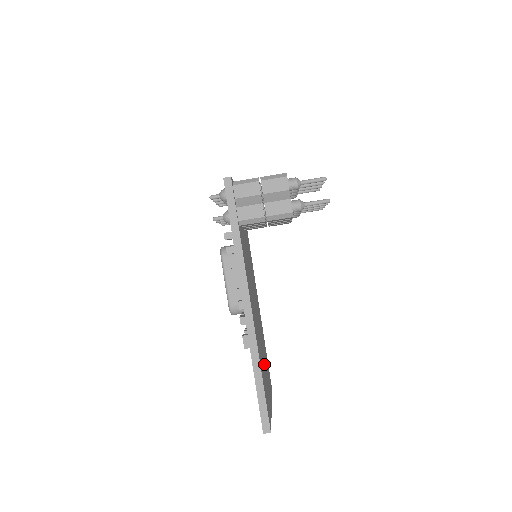
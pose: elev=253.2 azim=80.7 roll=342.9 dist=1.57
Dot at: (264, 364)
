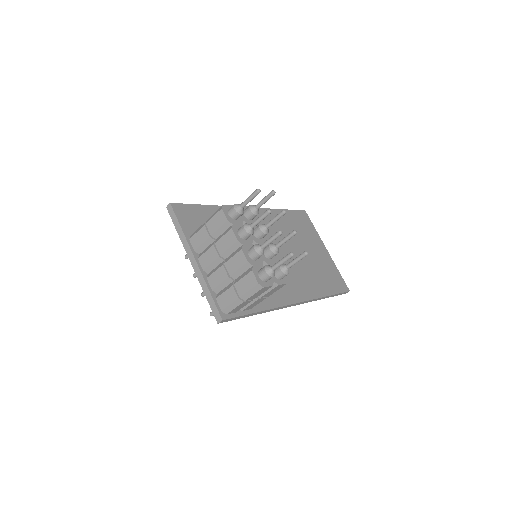
Dot at: (308, 255)
